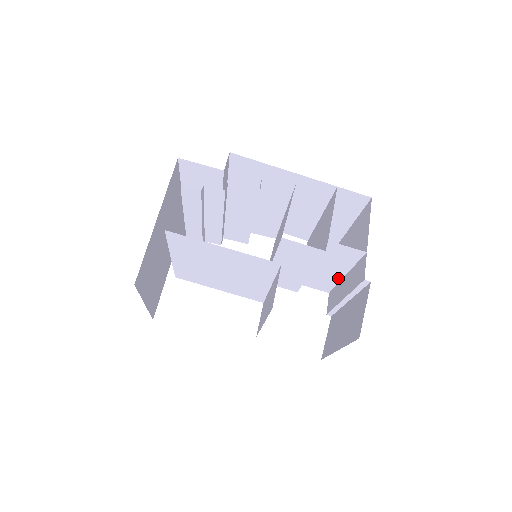
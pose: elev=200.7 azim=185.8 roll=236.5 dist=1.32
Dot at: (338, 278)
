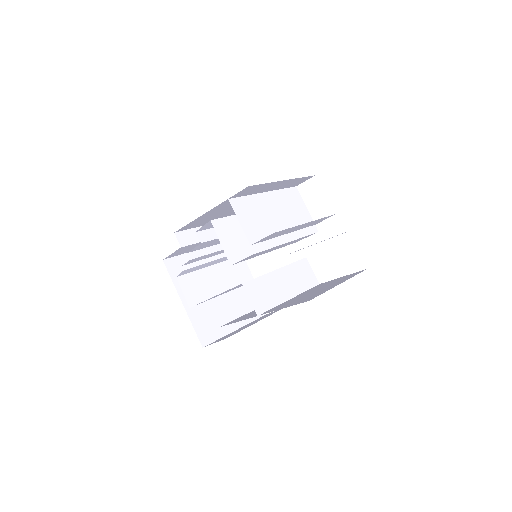
Dot at: occluded
